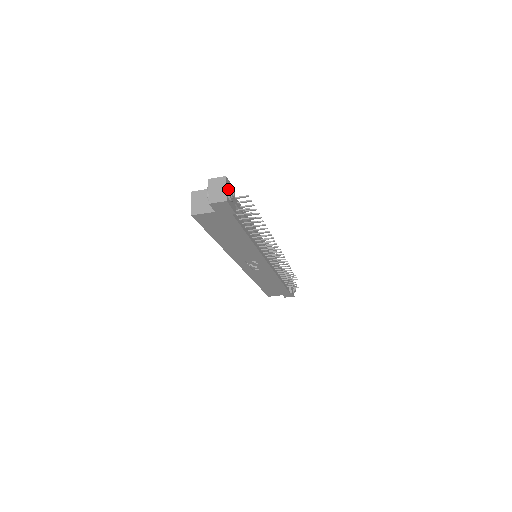
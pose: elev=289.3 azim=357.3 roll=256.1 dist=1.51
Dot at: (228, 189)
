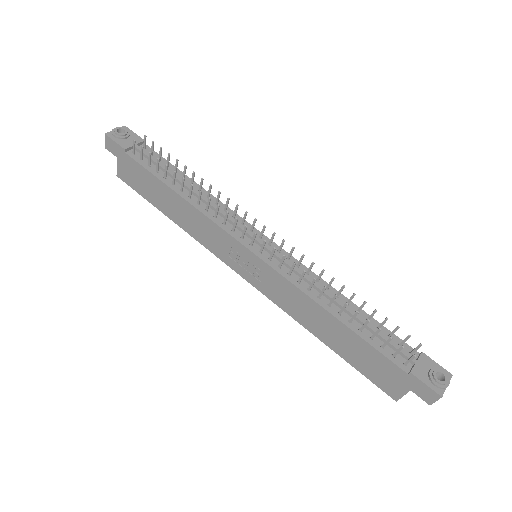
Dot at: (114, 128)
